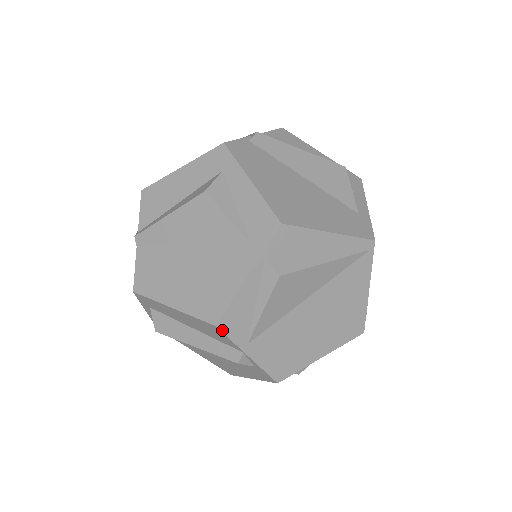
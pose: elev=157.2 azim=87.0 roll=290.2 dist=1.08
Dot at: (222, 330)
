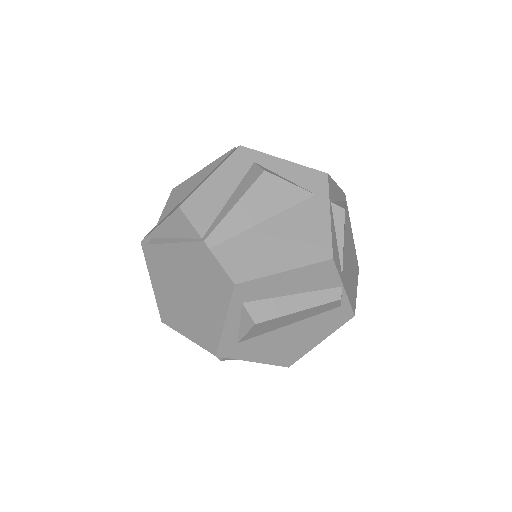
Dot at: (335, 263)
